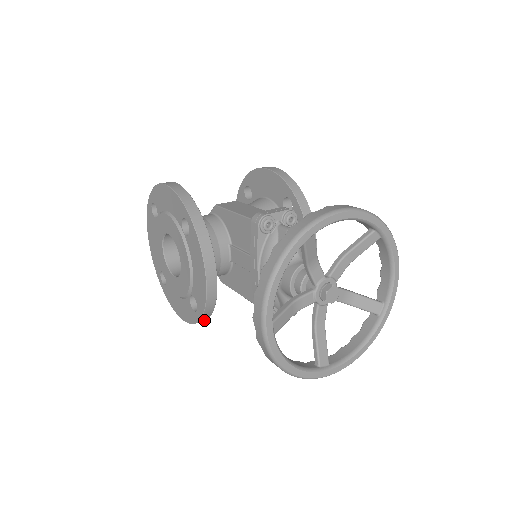
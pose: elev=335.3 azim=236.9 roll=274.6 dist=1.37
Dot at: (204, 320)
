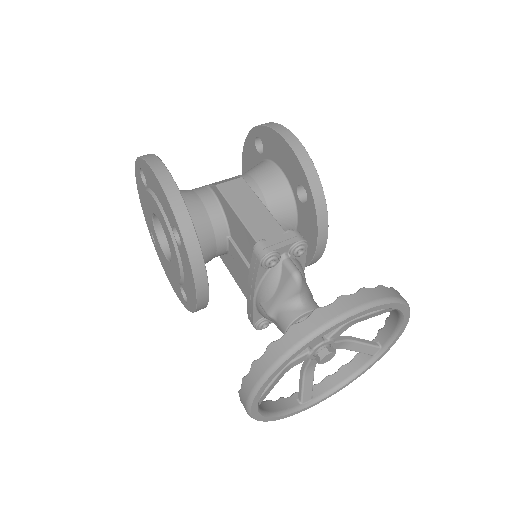
Dot at: occluded
